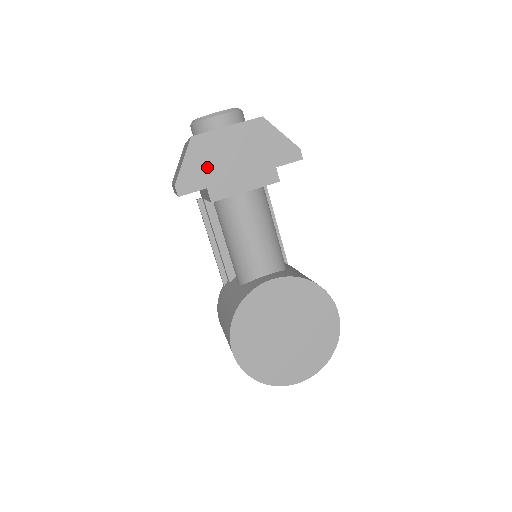
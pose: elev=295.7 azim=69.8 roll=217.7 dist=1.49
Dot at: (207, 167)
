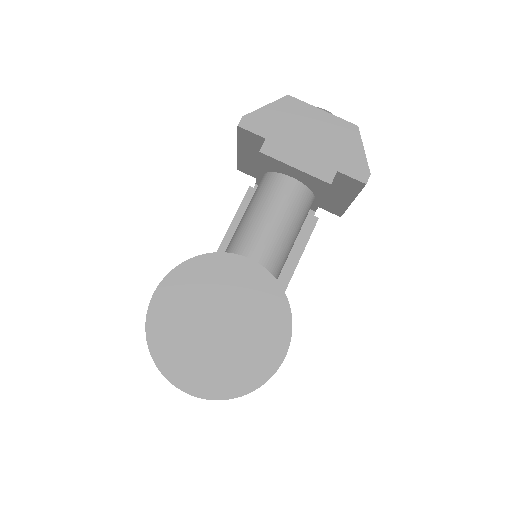
Dot at: (280, 124)
